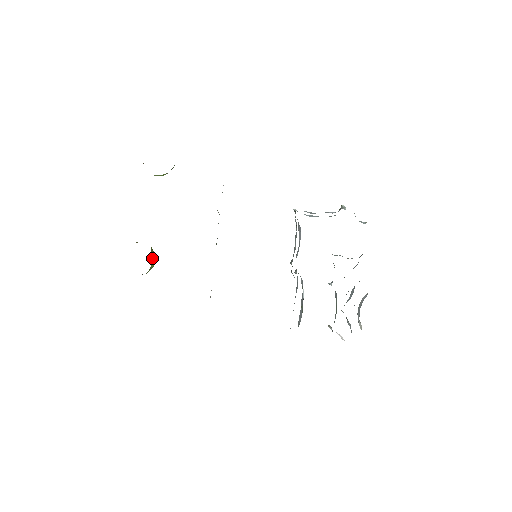
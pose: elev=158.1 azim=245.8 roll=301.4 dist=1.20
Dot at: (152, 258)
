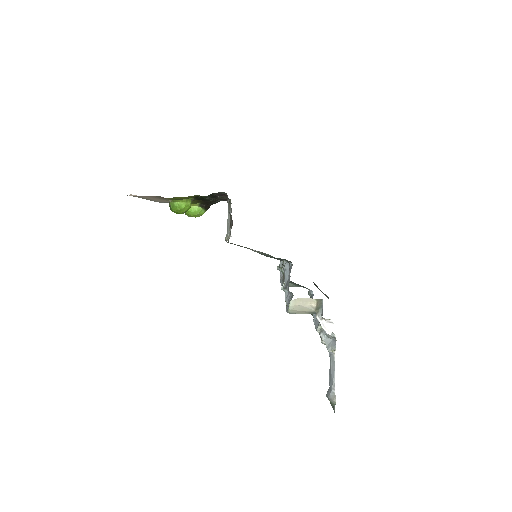
Dot at: (191, 202)
